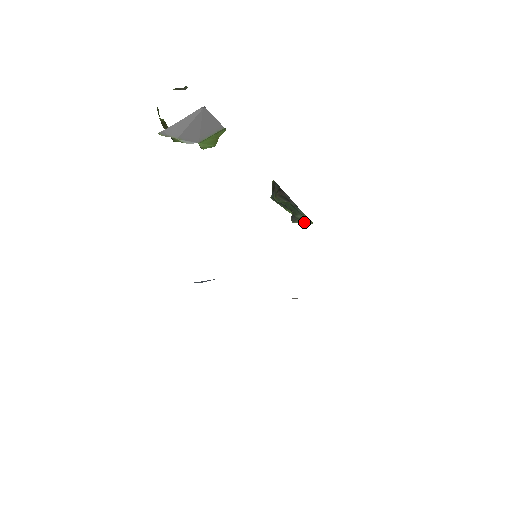
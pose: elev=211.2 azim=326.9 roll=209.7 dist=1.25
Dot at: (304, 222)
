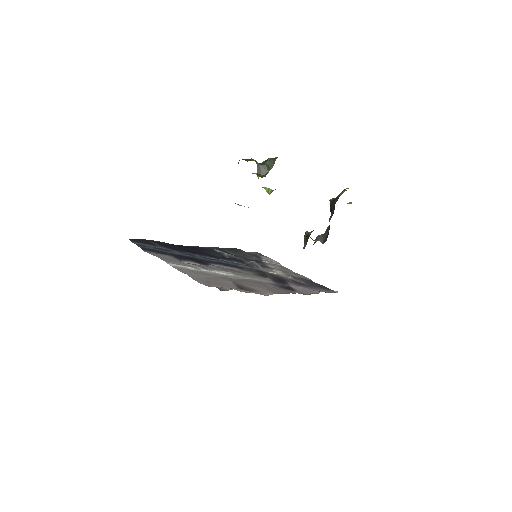
Dot at: occluded
